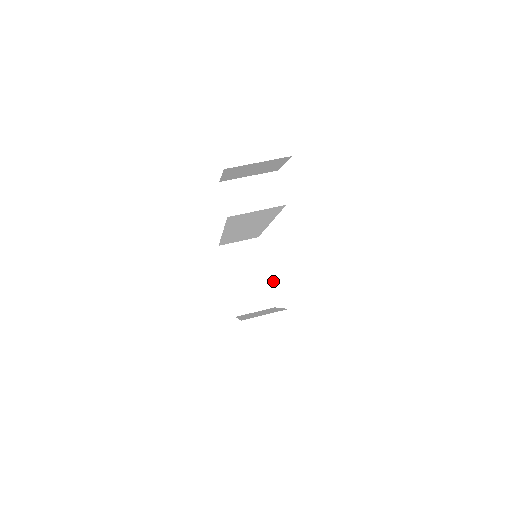
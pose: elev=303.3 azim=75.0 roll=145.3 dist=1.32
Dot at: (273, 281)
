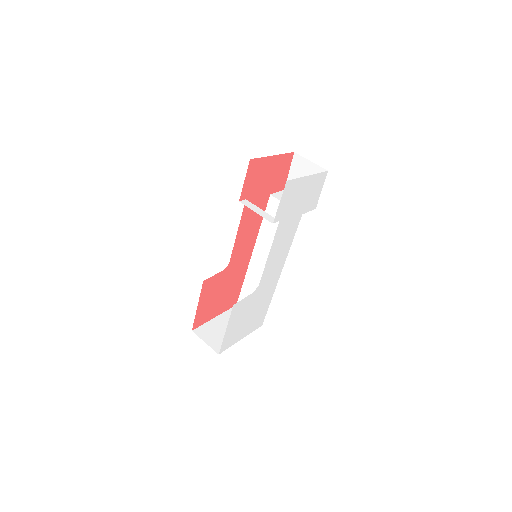
Dot at: (255, 211)
